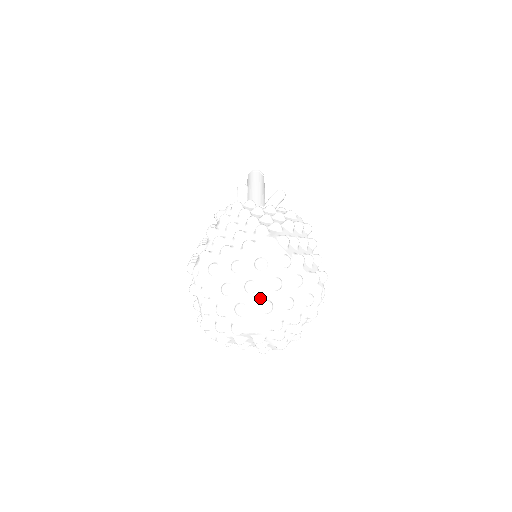
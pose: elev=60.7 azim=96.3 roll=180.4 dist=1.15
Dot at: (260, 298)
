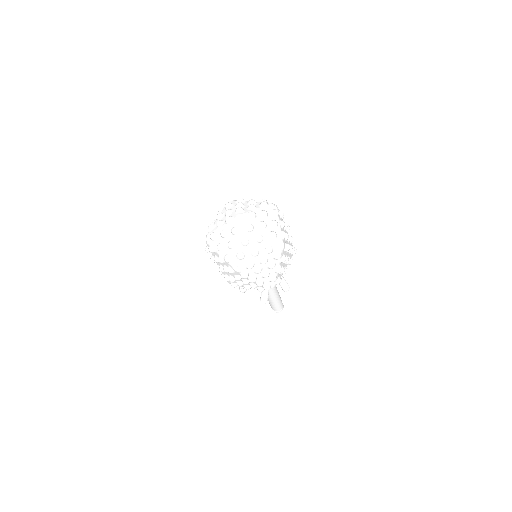
Dot at: (234, 211)
